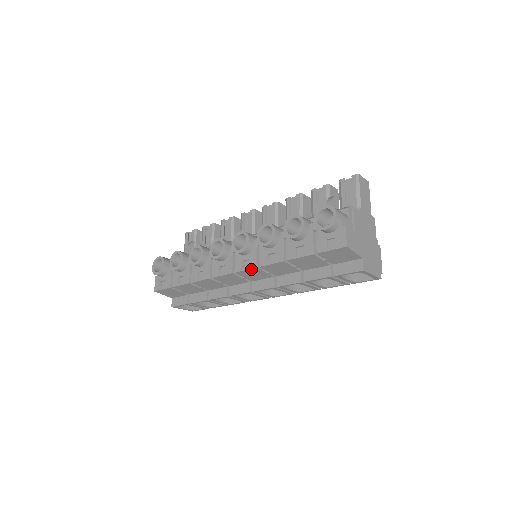
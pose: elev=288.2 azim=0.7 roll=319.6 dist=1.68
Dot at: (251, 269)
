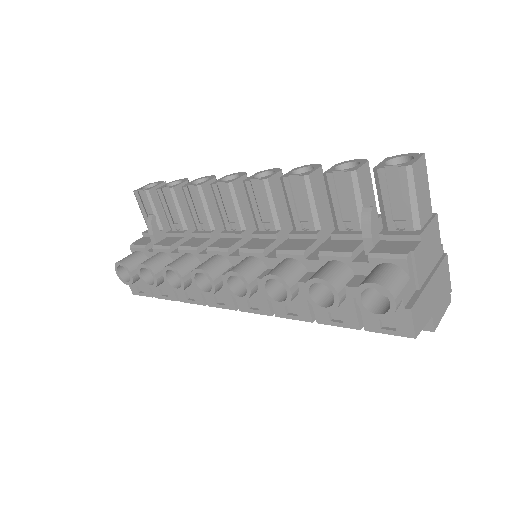
Dot at: (263, 314)
